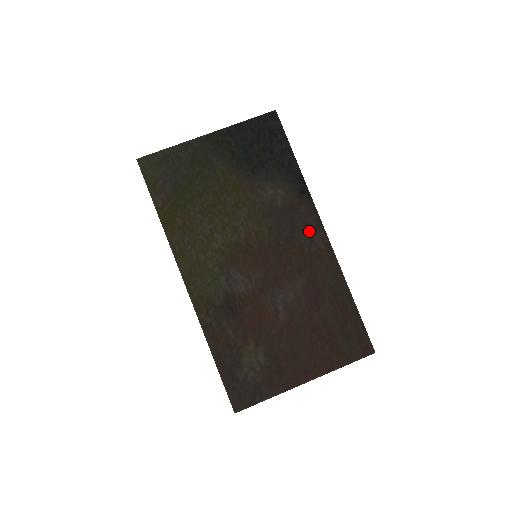
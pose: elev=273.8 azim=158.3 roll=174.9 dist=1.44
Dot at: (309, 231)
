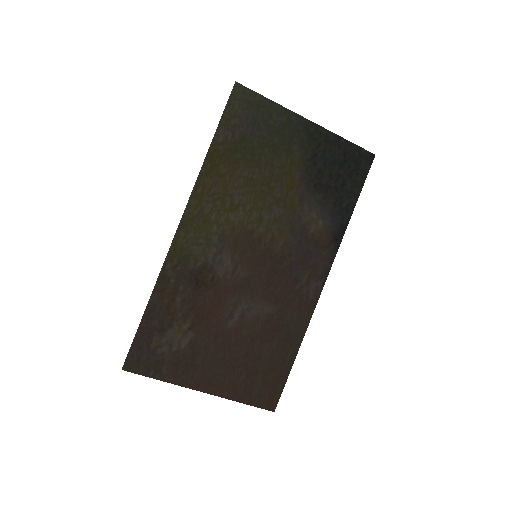
Dot at: (313, 274)
